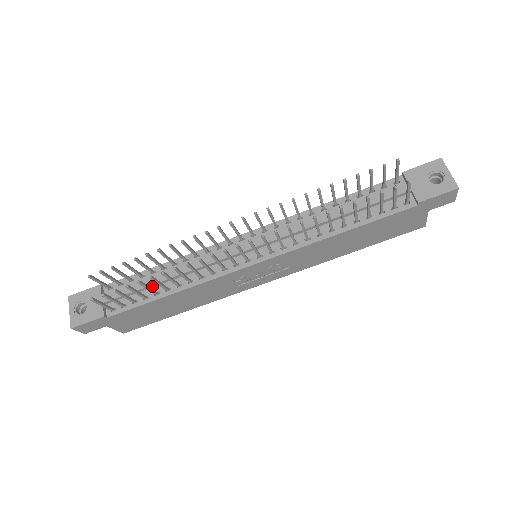
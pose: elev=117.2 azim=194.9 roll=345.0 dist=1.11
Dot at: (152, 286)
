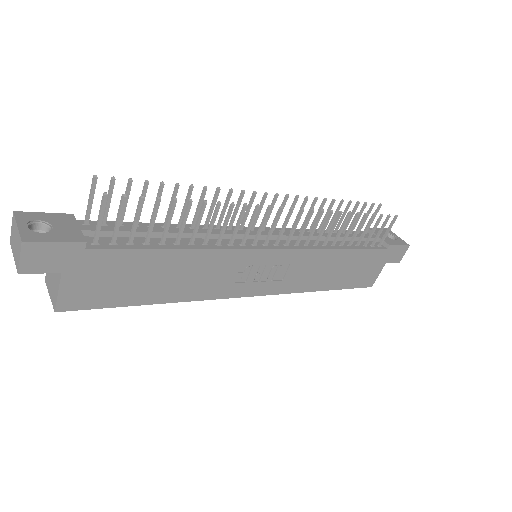
Dot at: (155, 235)
